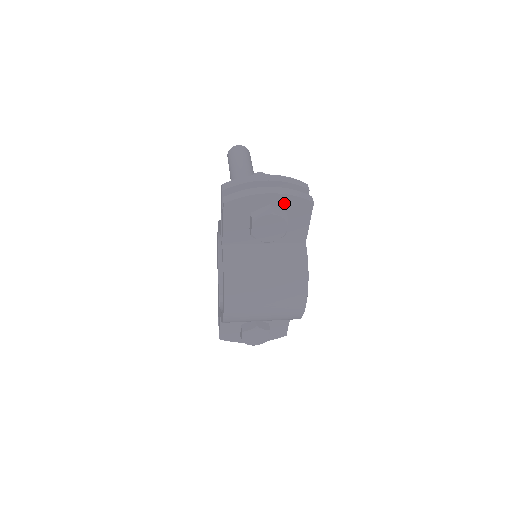
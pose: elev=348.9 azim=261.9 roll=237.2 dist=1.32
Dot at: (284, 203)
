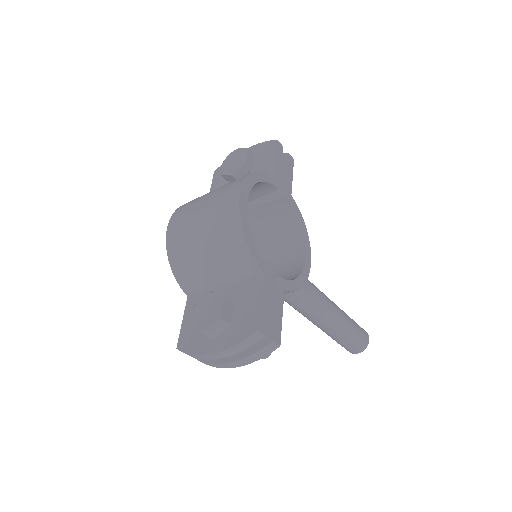
Dot at: (255, 151)
